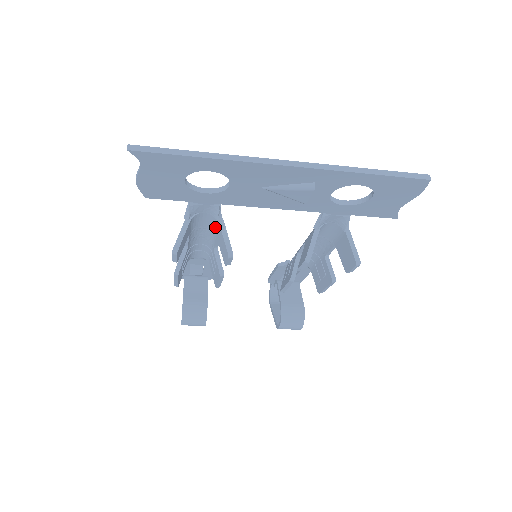
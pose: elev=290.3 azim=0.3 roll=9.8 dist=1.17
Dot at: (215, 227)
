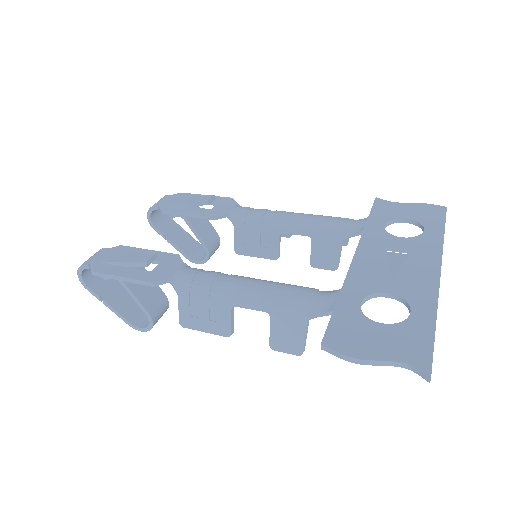
Dot at: occluded
